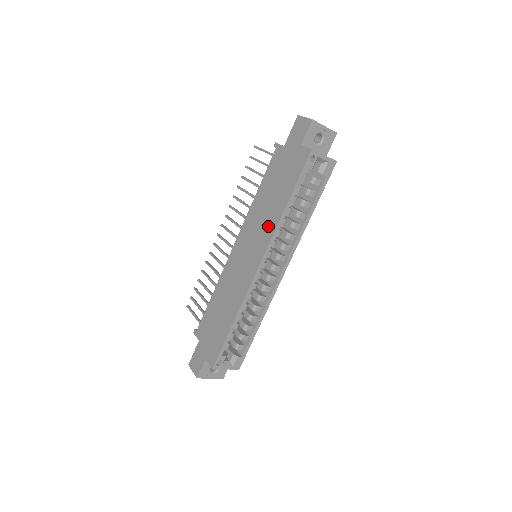
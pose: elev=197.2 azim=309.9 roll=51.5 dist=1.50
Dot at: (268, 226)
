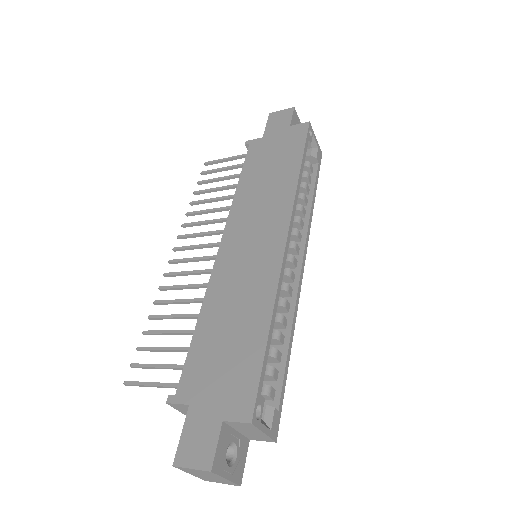
Dot at: (280, 198)
